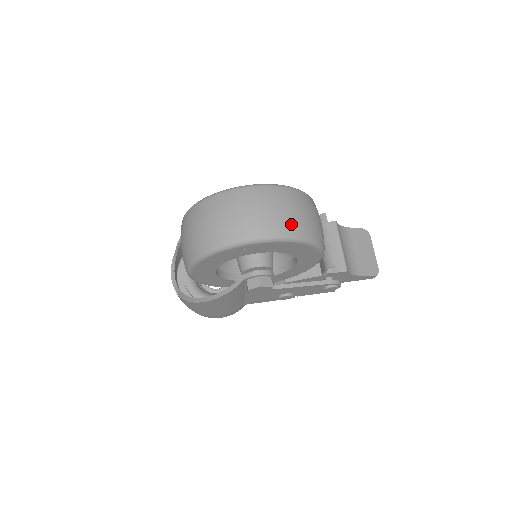
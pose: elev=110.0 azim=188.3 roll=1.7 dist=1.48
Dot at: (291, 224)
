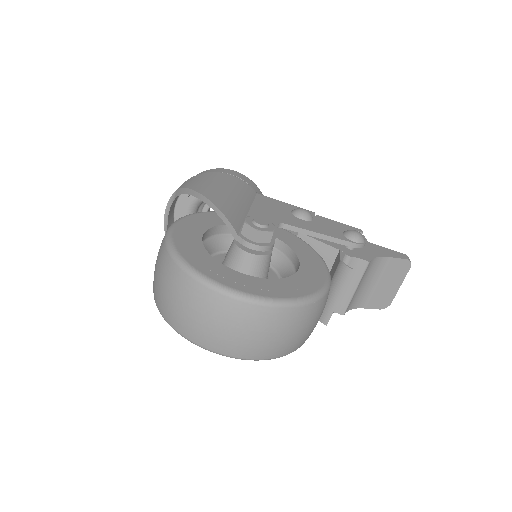
Dot at: (262, 351)
